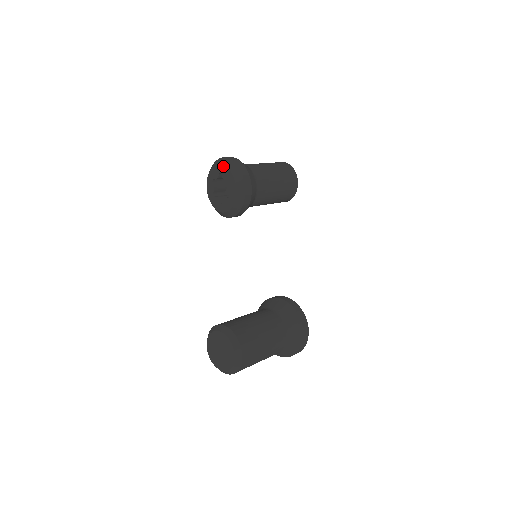
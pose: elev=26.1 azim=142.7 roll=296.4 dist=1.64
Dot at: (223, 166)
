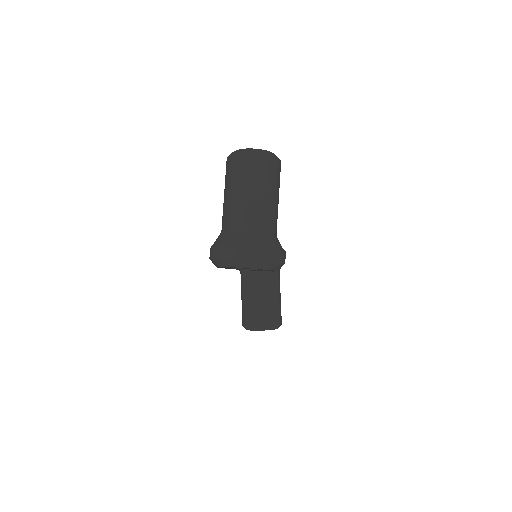
Dot at: occluded
